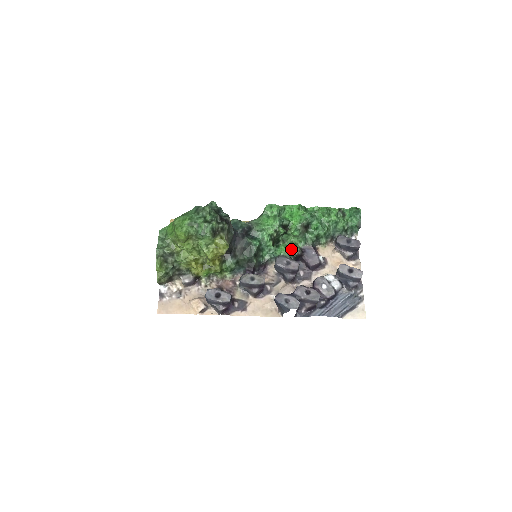
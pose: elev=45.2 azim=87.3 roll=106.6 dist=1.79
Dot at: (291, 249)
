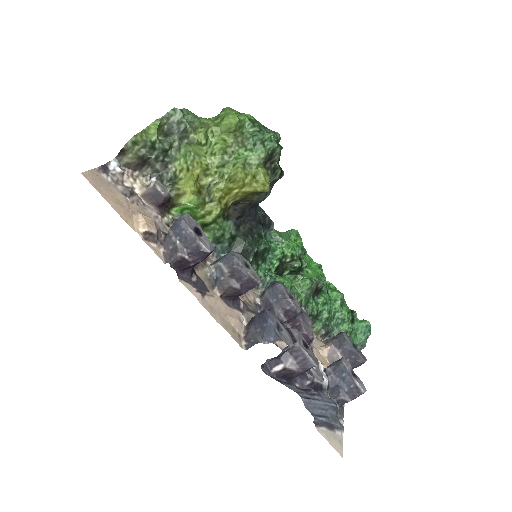
Dot at: (295, 291)
